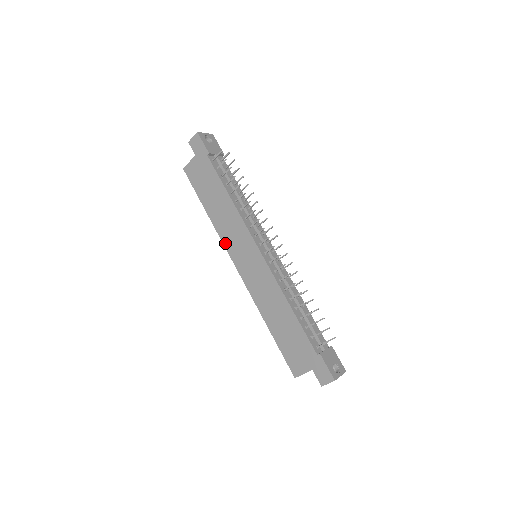
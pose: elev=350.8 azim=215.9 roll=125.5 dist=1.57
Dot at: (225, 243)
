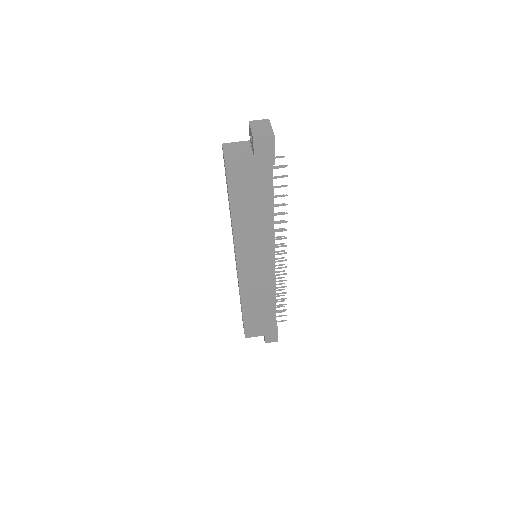
Dot at: (238, 247)
